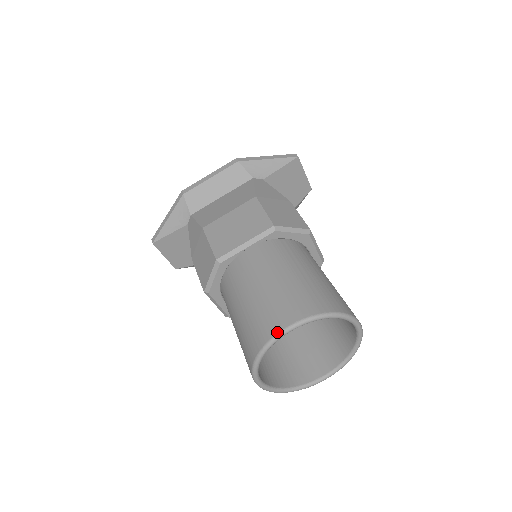
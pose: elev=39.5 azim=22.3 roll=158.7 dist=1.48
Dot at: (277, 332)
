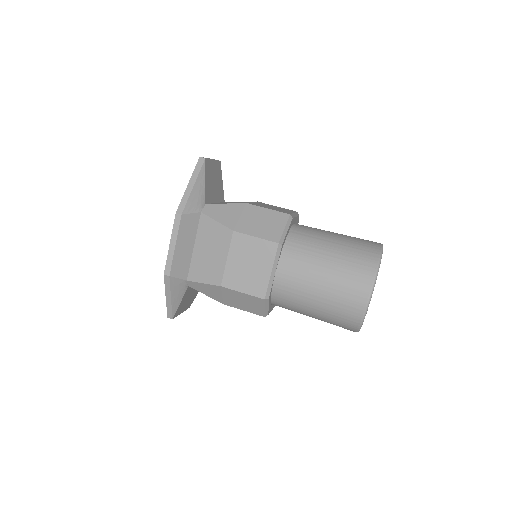
Dot at: (365, 308)
